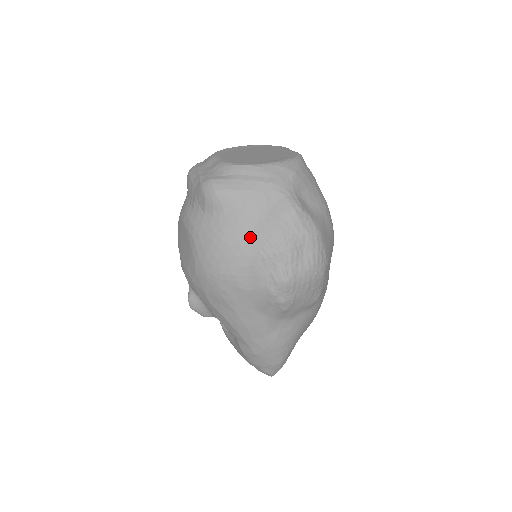
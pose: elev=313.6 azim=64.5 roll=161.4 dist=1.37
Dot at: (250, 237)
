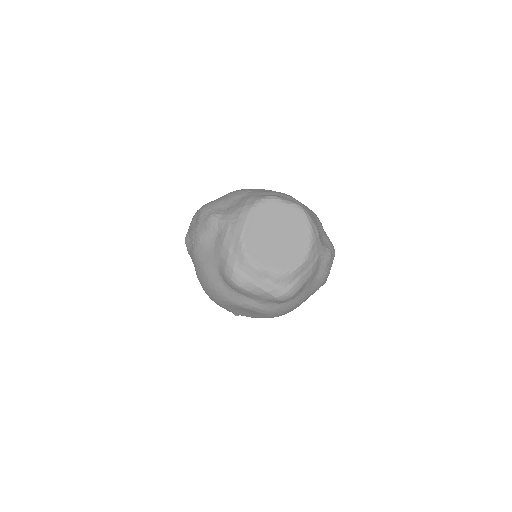
Dot at: (311, 291)
